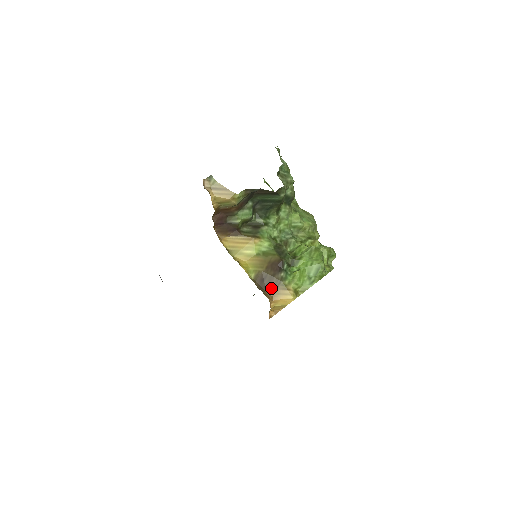
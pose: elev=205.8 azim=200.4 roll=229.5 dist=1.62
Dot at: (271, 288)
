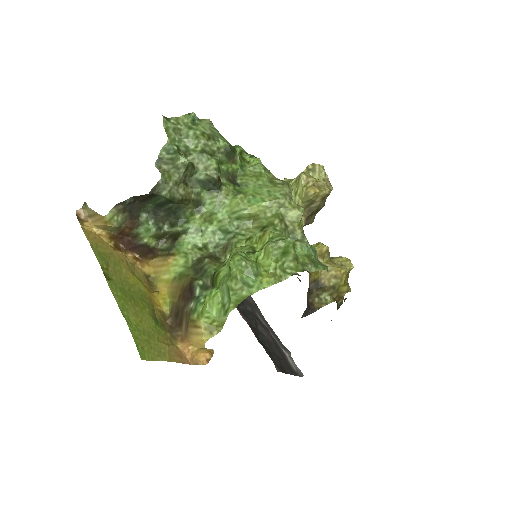
Dot at: (184, 326)
